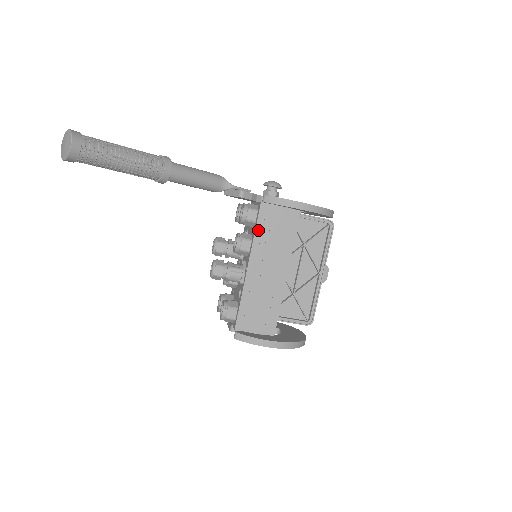
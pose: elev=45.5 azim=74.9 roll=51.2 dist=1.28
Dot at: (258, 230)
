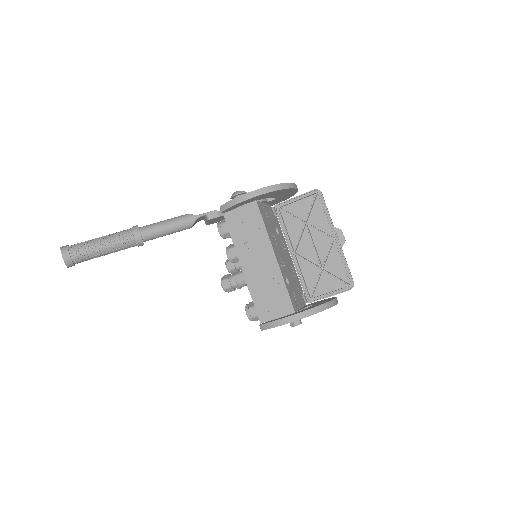
Dot at: (233, 236)
